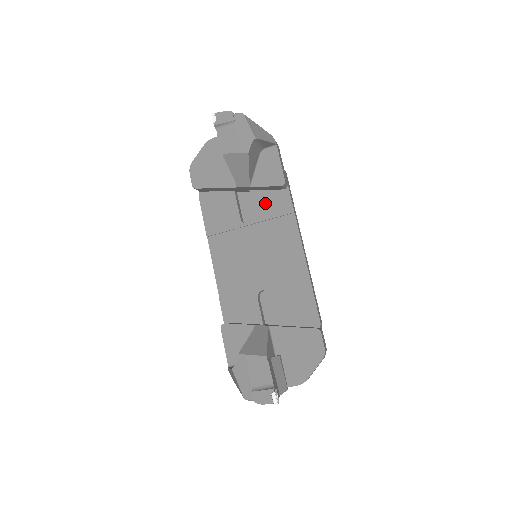
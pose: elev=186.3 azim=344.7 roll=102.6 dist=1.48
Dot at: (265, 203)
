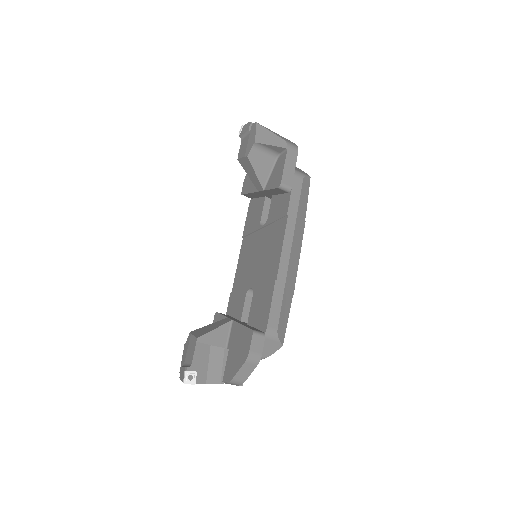
Dot at: (275, 207)
